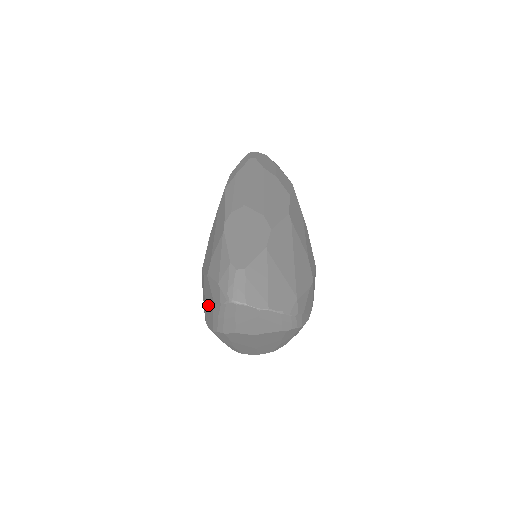
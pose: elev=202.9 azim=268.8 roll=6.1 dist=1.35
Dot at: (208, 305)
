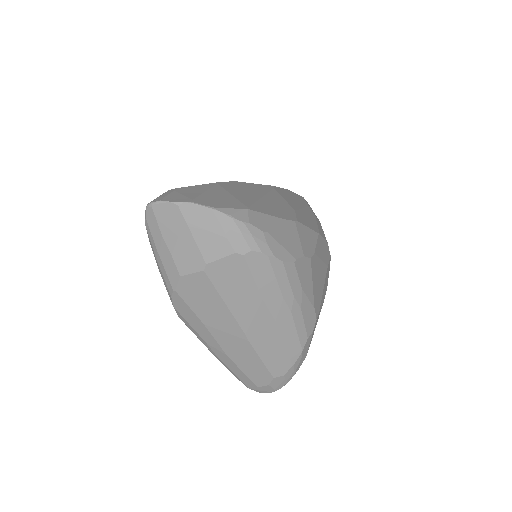
Dot at: occluded
